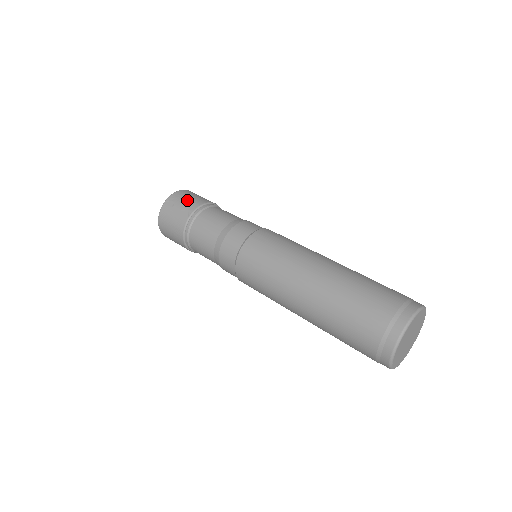
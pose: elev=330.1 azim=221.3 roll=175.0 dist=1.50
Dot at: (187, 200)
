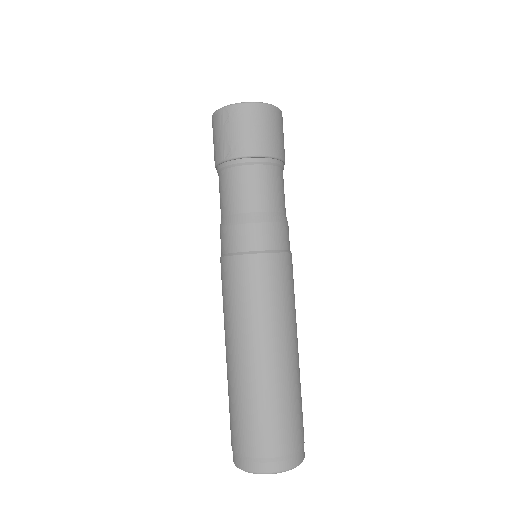
Dot at: (241, 132)
